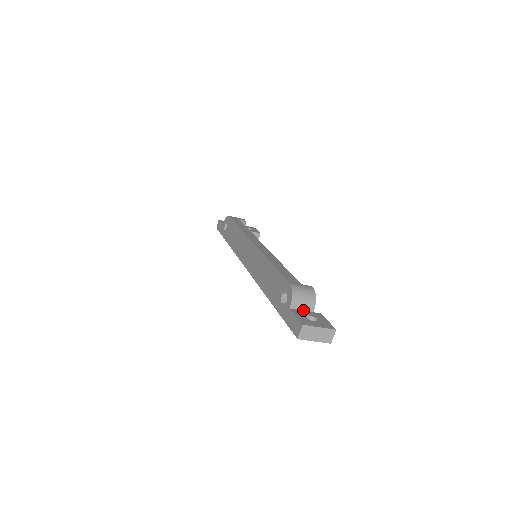
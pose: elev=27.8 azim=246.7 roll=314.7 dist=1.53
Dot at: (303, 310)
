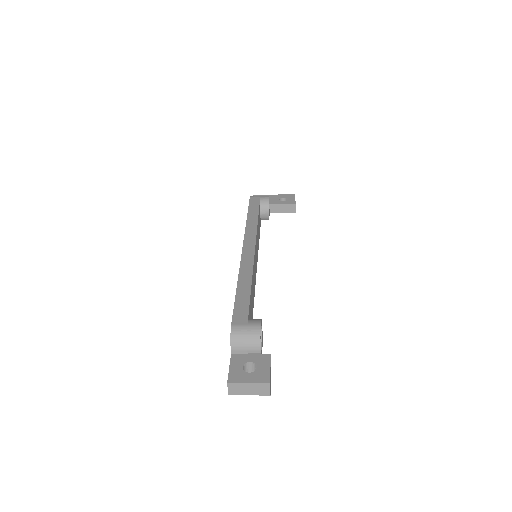
Dot at: (248, 353)
